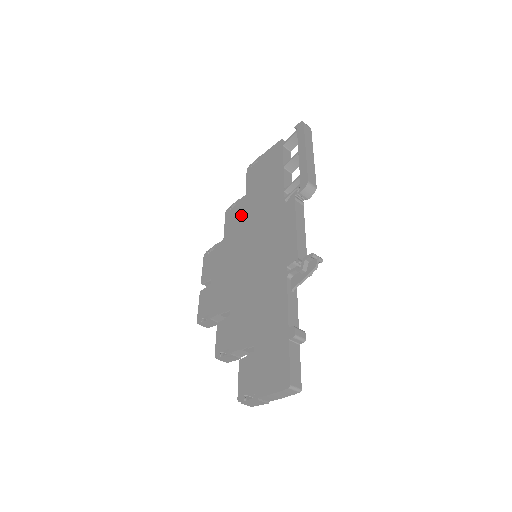
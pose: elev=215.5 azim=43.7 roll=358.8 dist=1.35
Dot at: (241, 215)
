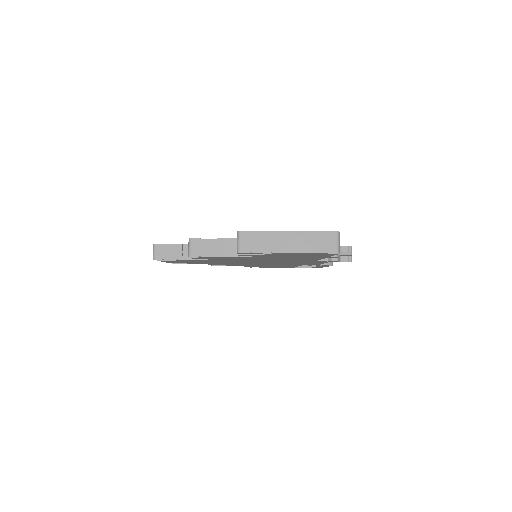
Dot at: occluded
